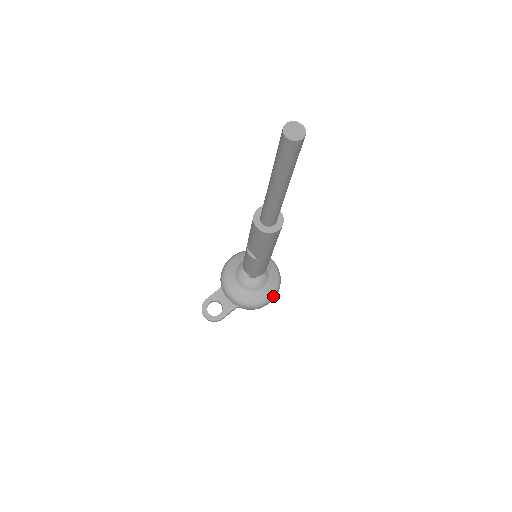
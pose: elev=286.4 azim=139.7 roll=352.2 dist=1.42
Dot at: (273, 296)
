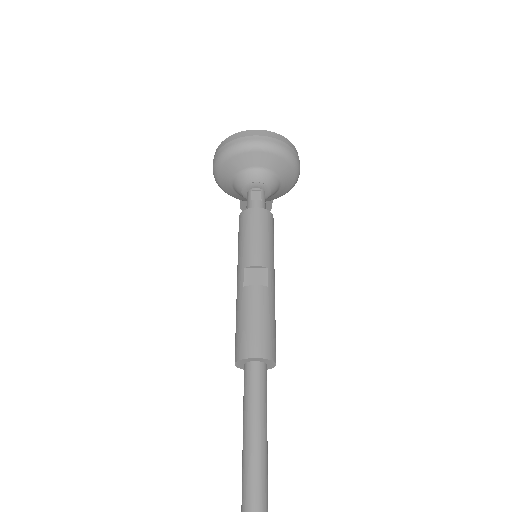
Dot at: (298, 172)
